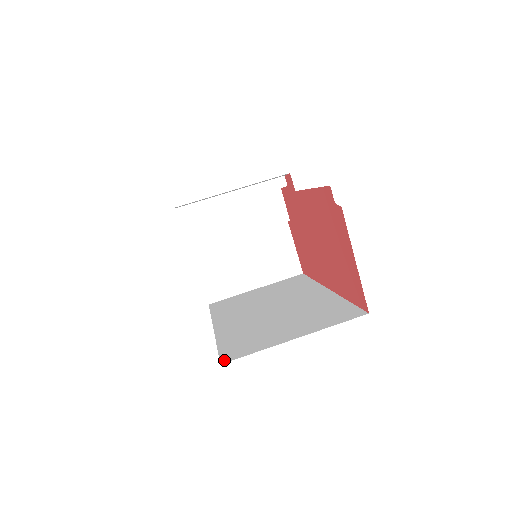
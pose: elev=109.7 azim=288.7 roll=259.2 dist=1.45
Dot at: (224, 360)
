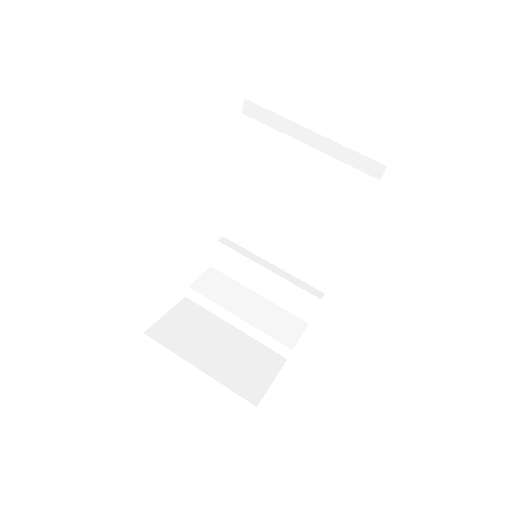
Dot at: occluded
